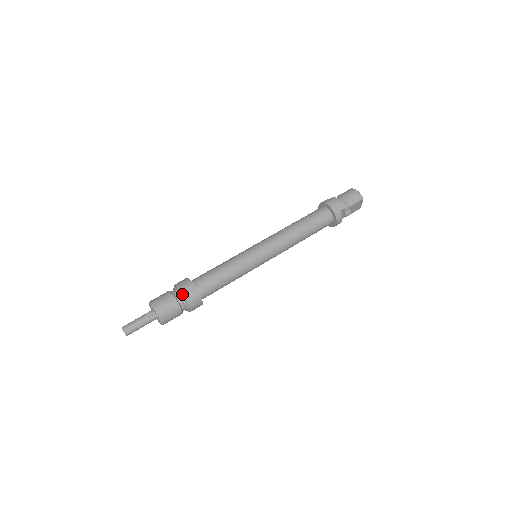
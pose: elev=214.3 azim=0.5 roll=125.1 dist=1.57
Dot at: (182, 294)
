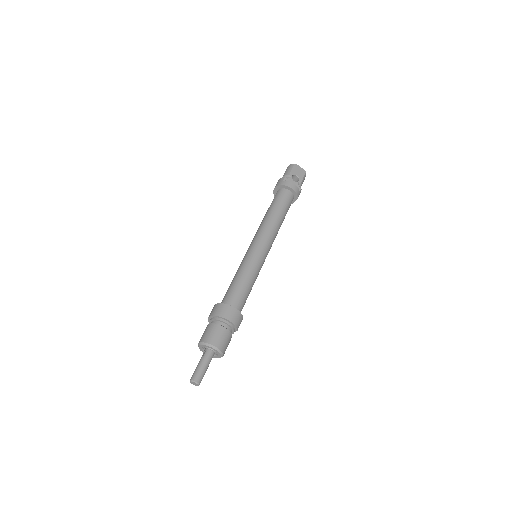
Dot at: (211, 316)
